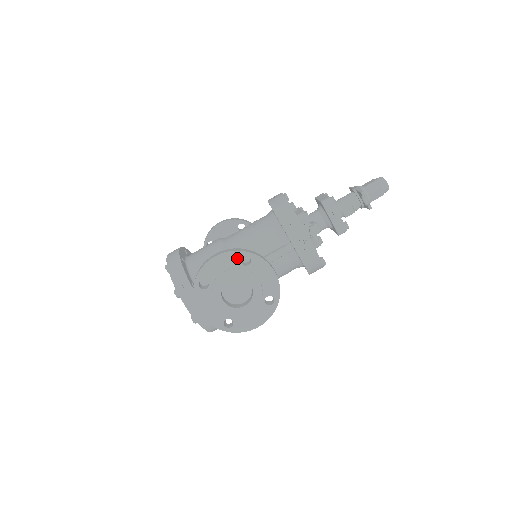
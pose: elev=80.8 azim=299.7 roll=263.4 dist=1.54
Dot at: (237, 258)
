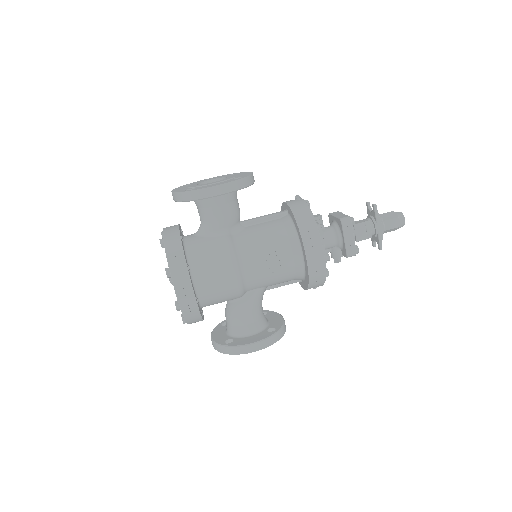
Dot at: occluded
